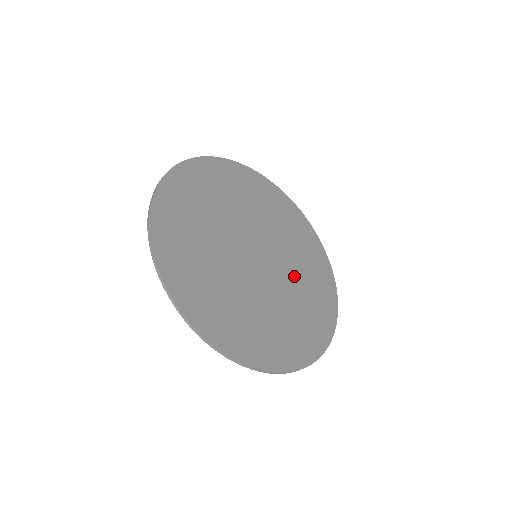
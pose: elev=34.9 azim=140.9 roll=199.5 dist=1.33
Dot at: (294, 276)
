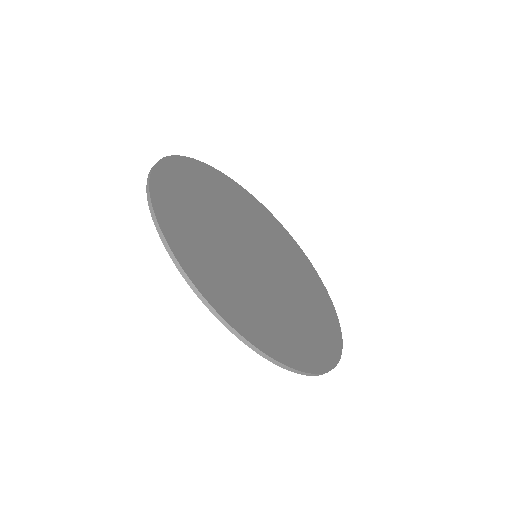
Dot at: (285, 302)
